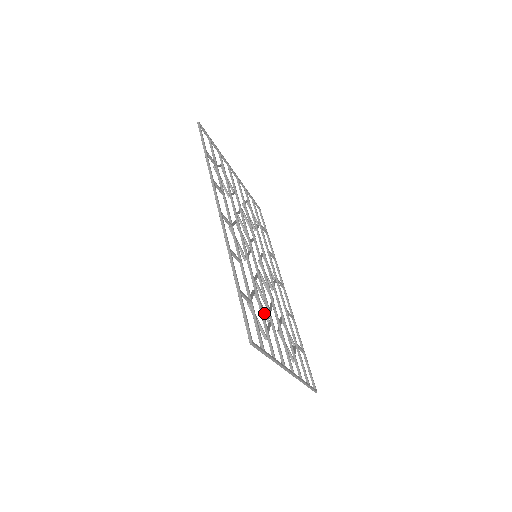
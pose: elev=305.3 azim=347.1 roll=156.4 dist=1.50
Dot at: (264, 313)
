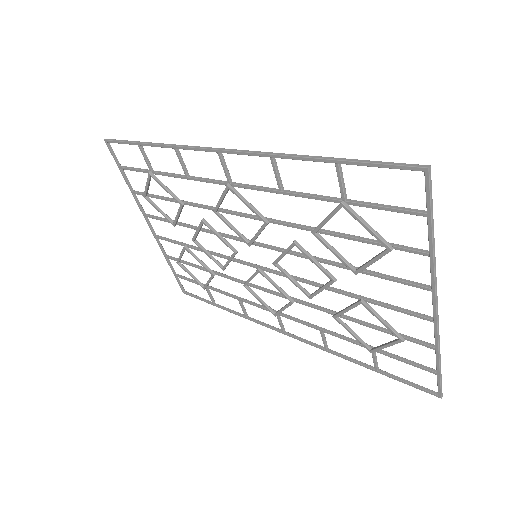
Dot at: (343, 258)
